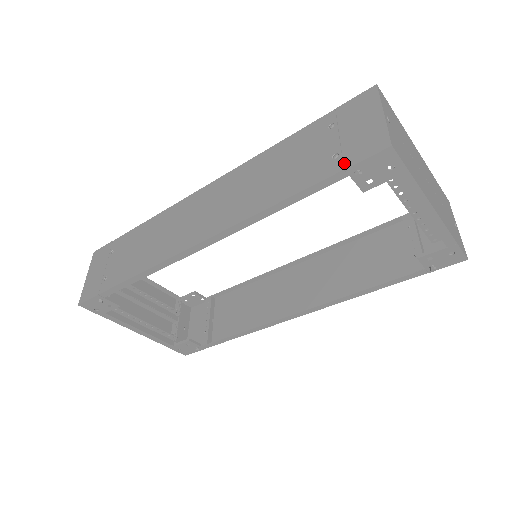
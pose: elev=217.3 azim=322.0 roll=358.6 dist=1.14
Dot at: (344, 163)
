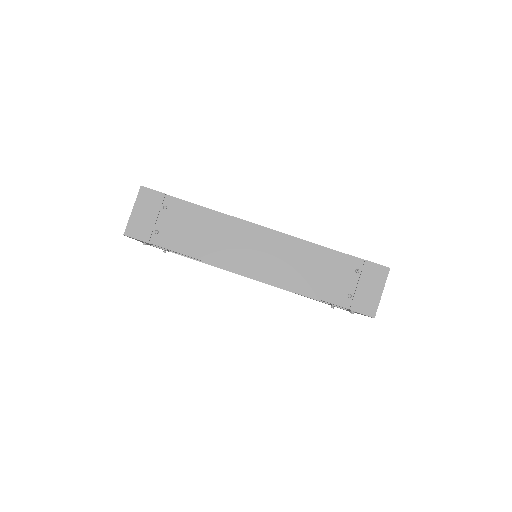
Dot at: (351, 306)
